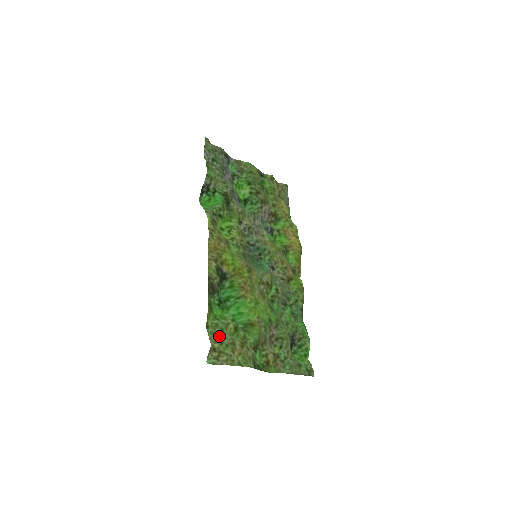
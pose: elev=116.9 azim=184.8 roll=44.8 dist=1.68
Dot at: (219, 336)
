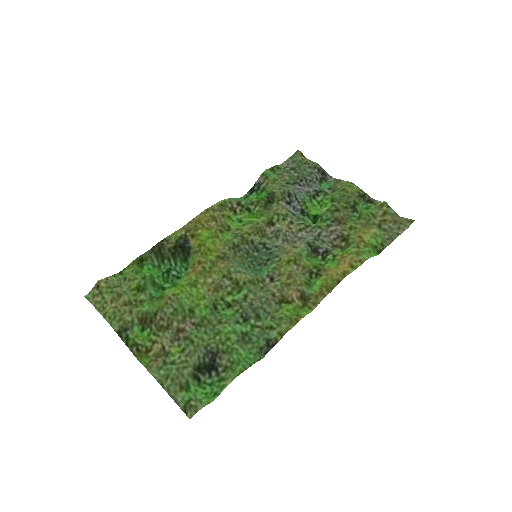
Dot at: (117, 282)
